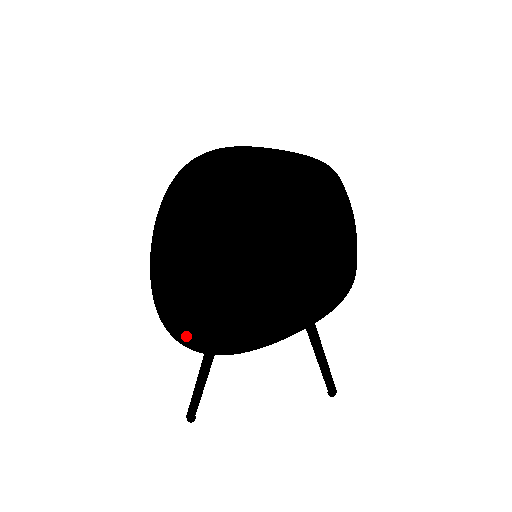
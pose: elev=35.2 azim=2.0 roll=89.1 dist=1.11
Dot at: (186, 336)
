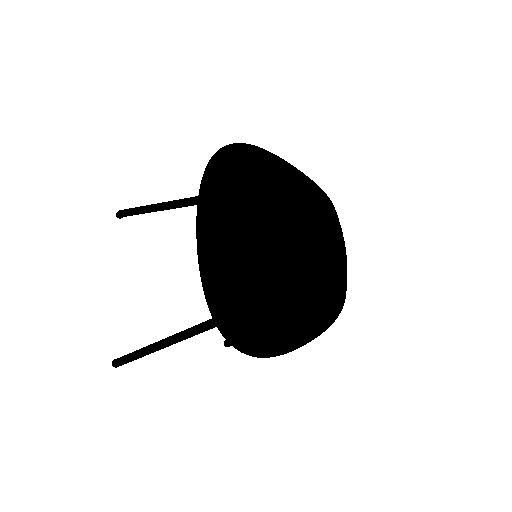
Dot at: (244, 343)
